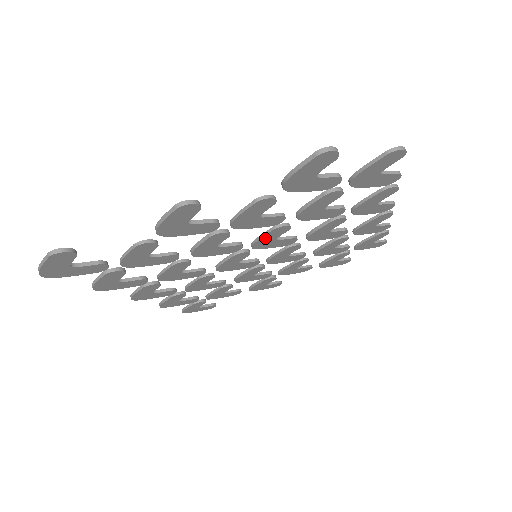
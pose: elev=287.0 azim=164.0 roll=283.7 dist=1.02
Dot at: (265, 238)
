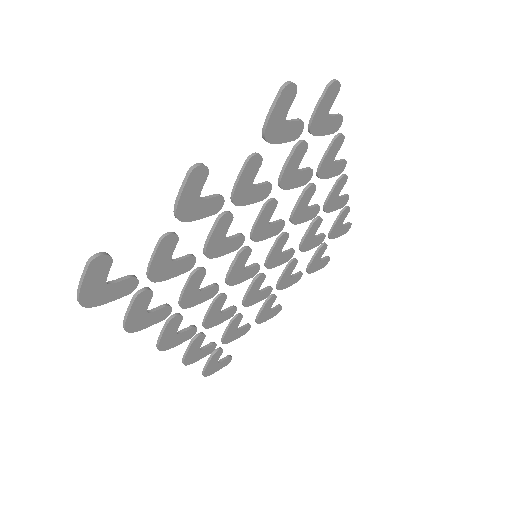
Dot at: (260, 222)
